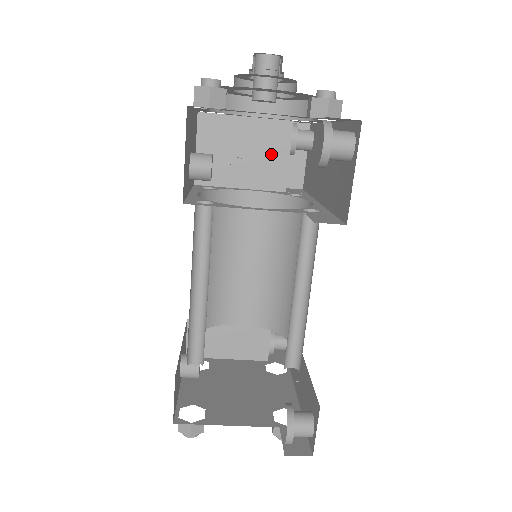
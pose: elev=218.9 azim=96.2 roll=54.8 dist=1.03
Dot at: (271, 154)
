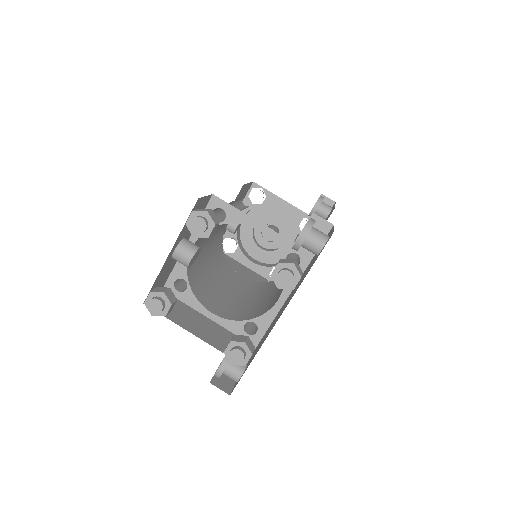
Dot at: (254, 280)
